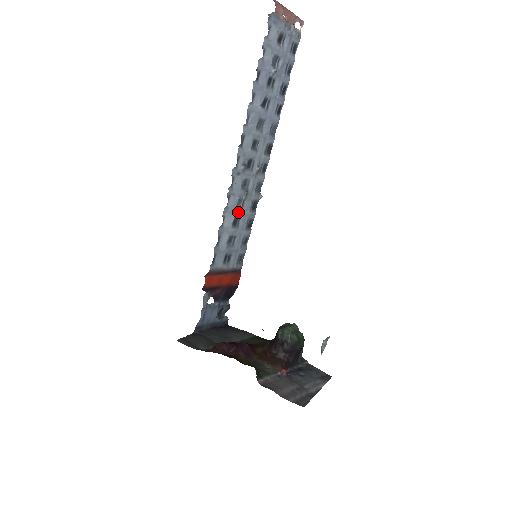
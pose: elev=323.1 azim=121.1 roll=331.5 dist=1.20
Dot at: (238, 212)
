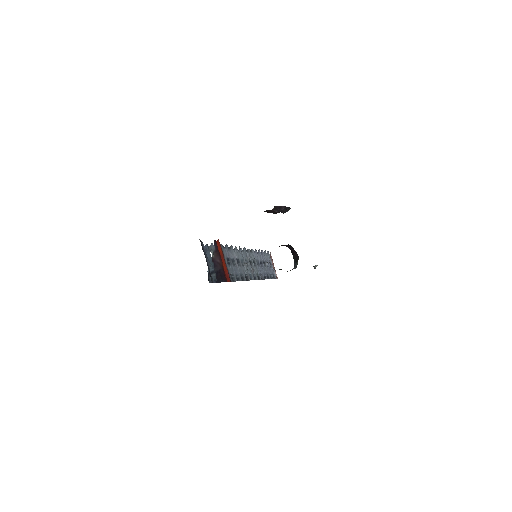
Dot at: (240, 262)
